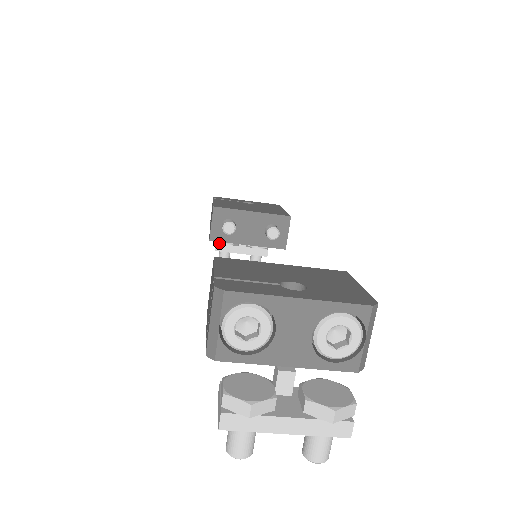
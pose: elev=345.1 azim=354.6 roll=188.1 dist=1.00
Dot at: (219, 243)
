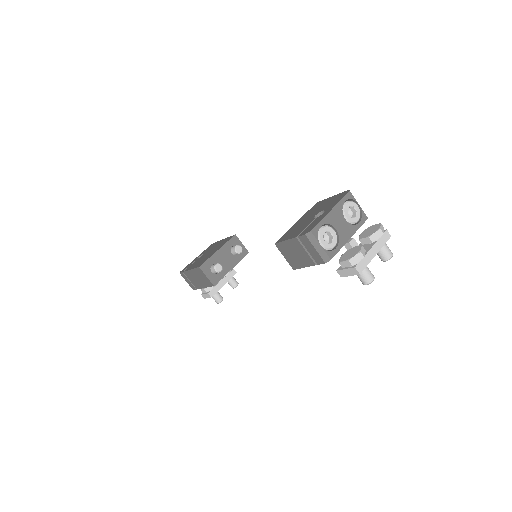
Dot at: (209, 292)
